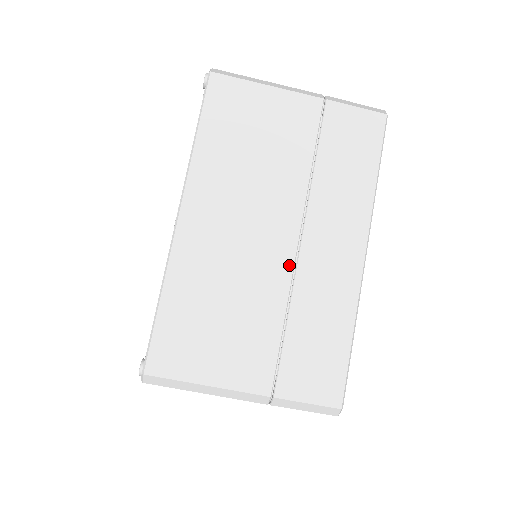
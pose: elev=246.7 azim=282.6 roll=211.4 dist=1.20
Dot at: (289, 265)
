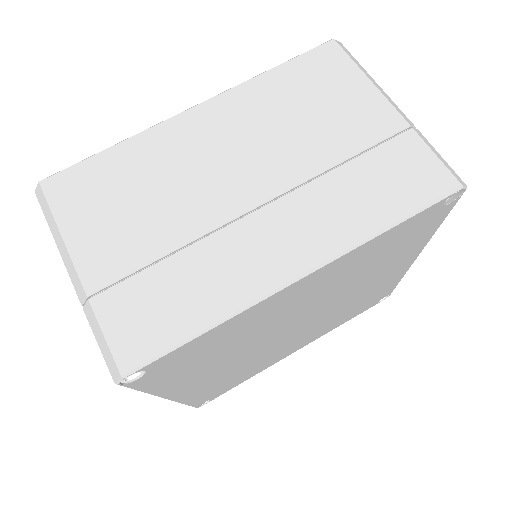
Dot at: occluded
